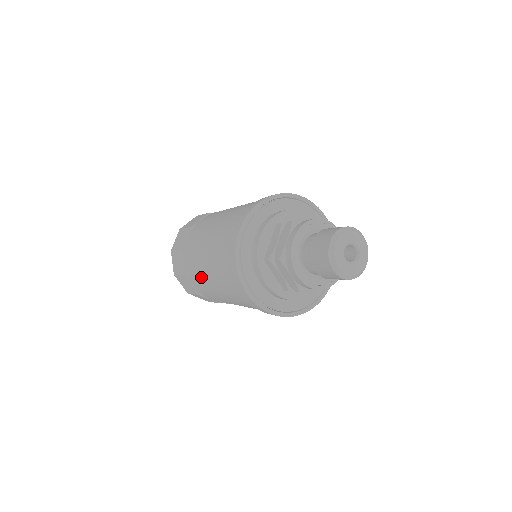
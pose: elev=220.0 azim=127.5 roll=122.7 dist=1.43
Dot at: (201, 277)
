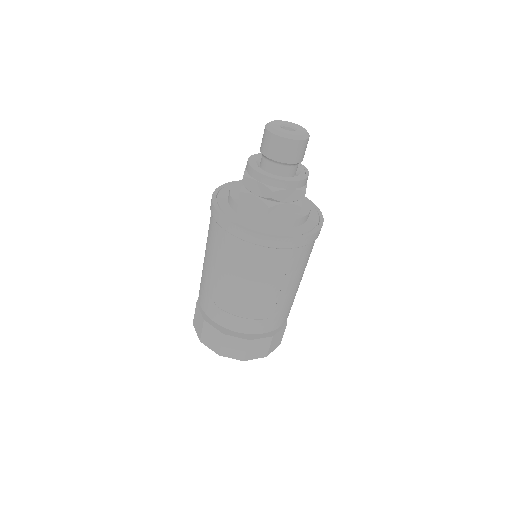
Dot at: (211, 290)
